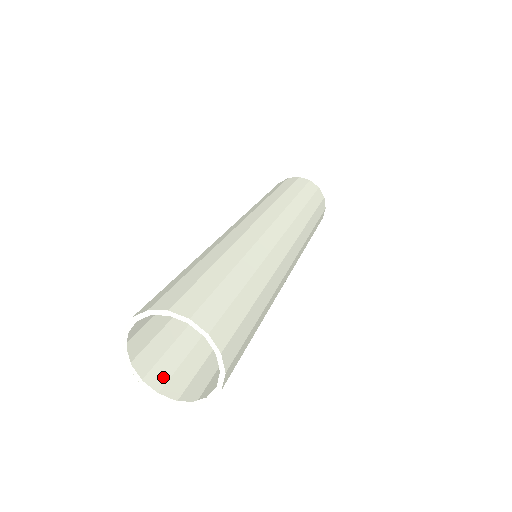
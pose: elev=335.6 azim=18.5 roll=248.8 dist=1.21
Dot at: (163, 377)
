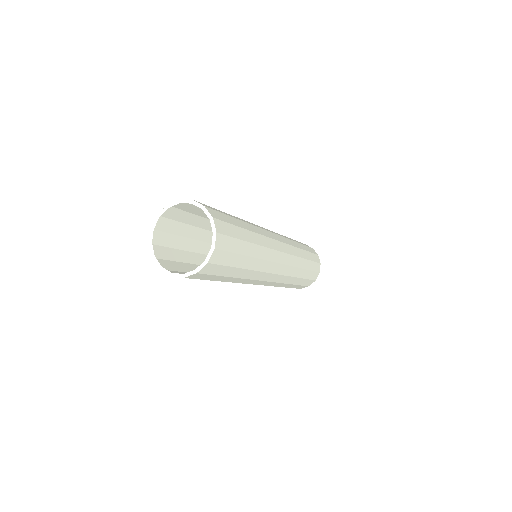
Dot at: (167, 267)
